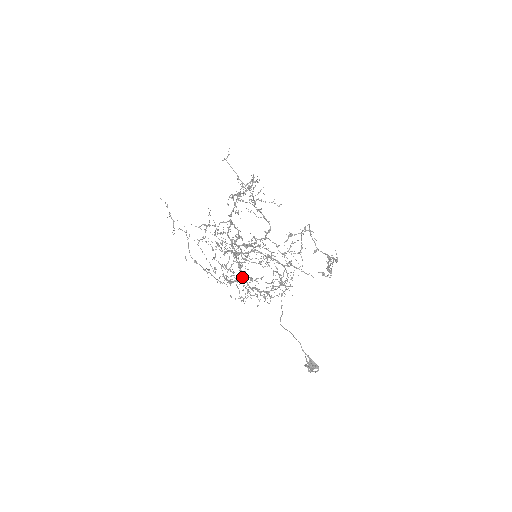
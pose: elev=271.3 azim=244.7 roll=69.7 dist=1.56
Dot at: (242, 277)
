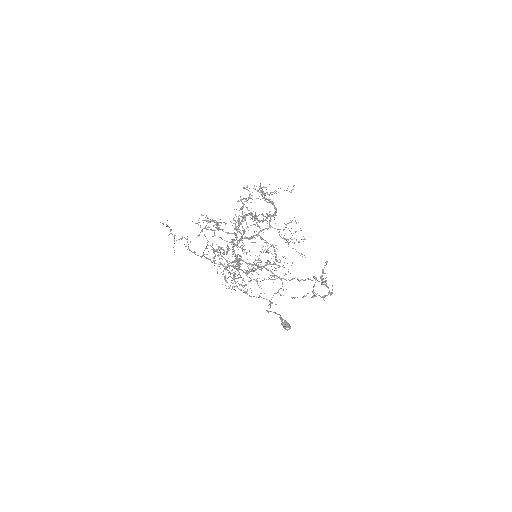
Dot at: (239, 269)
